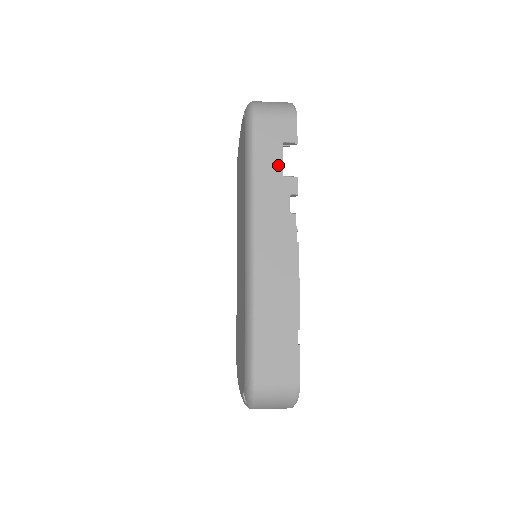
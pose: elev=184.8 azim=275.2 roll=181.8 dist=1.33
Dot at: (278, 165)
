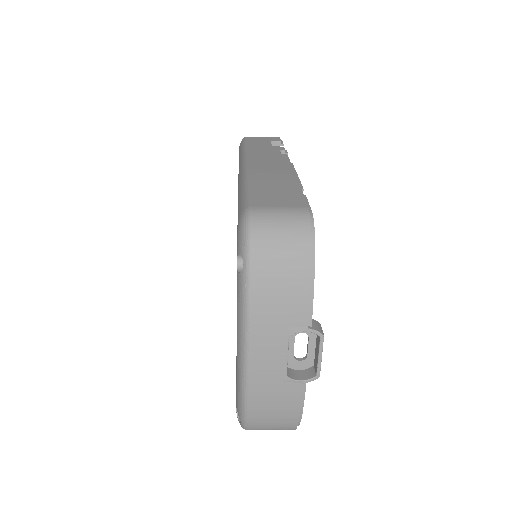
Dot at: (267, 145)
